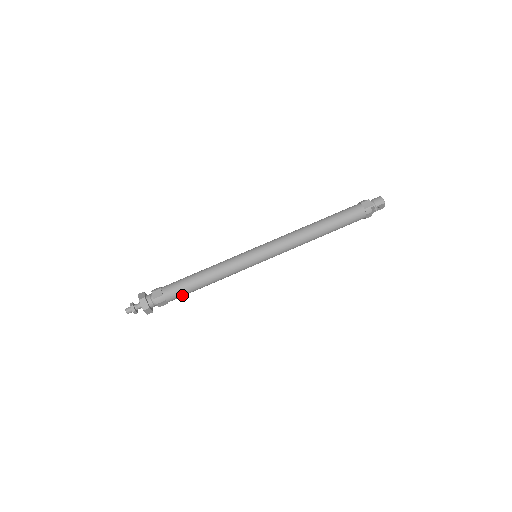
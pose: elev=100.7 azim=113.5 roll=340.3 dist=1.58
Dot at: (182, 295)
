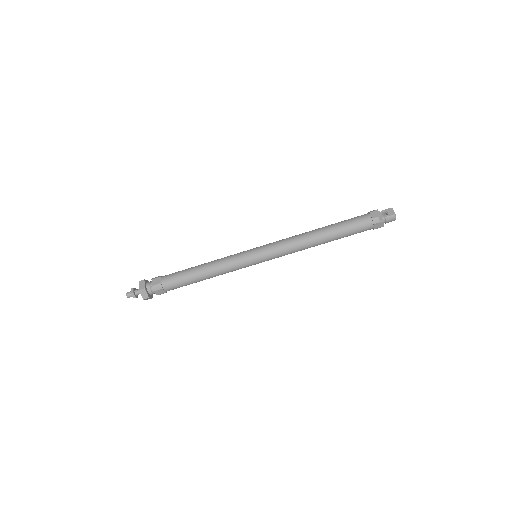
Dot at: occluded
